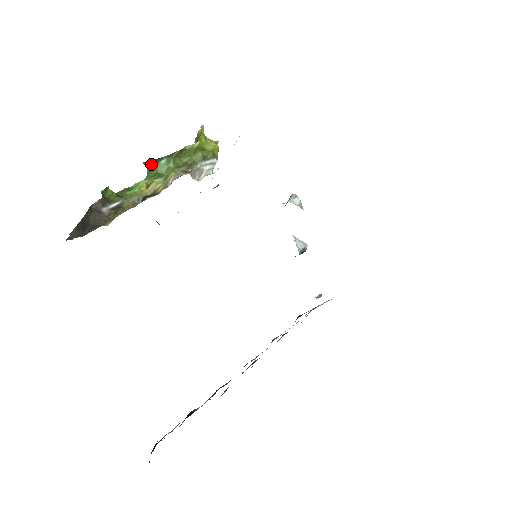
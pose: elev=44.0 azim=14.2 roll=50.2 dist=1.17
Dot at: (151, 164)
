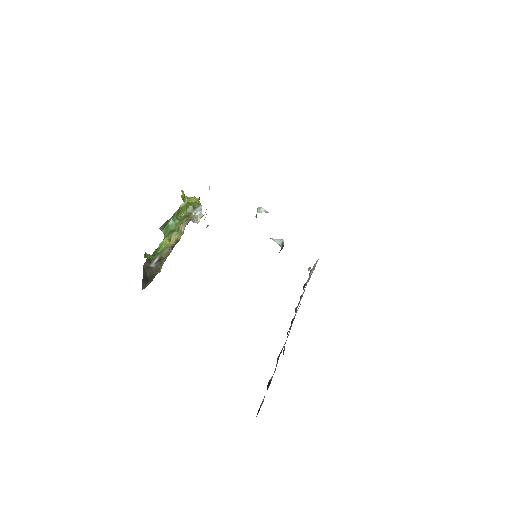
Dot at: (164, 227)
